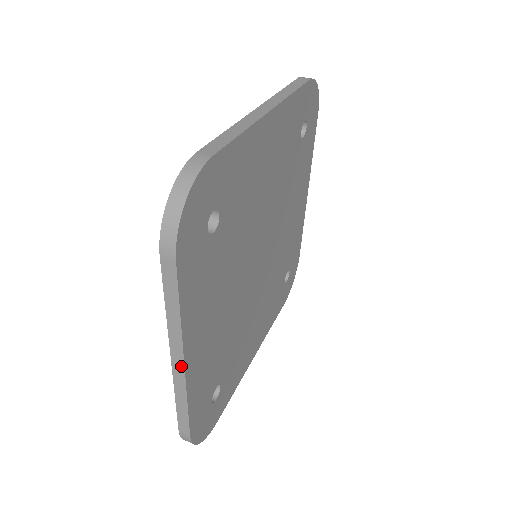
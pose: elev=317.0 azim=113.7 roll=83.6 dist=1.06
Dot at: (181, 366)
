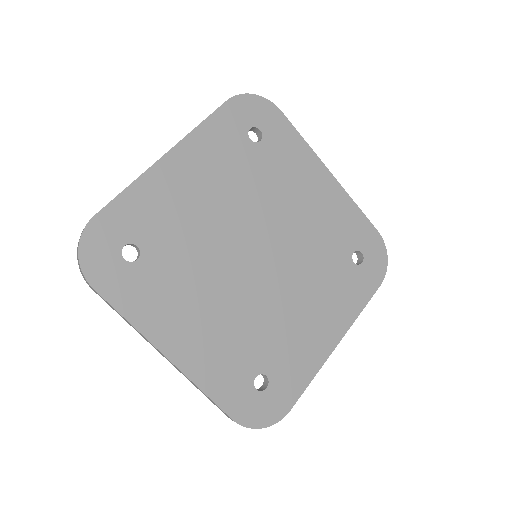
Dot at: (168, 360)
